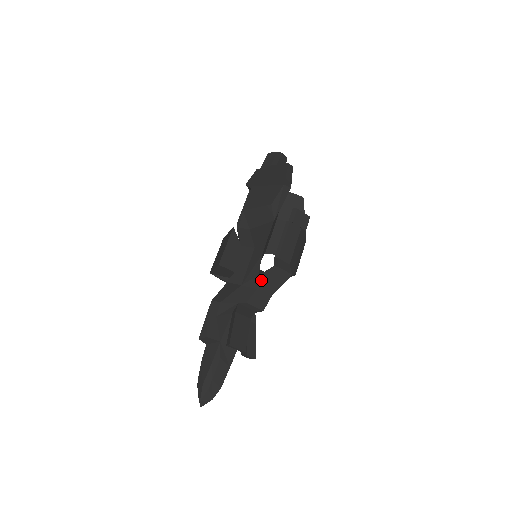
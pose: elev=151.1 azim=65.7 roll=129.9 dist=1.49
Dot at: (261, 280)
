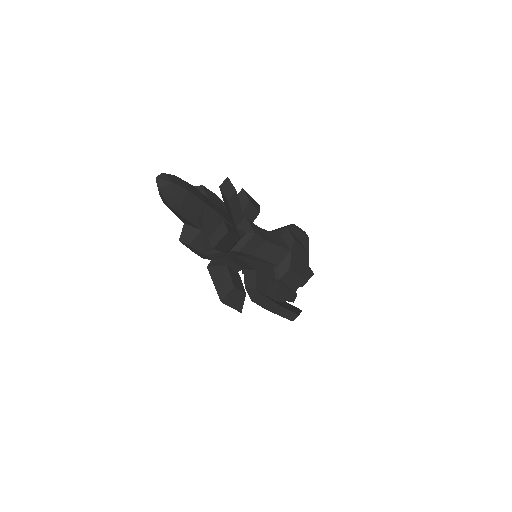
Dot at: occluded
